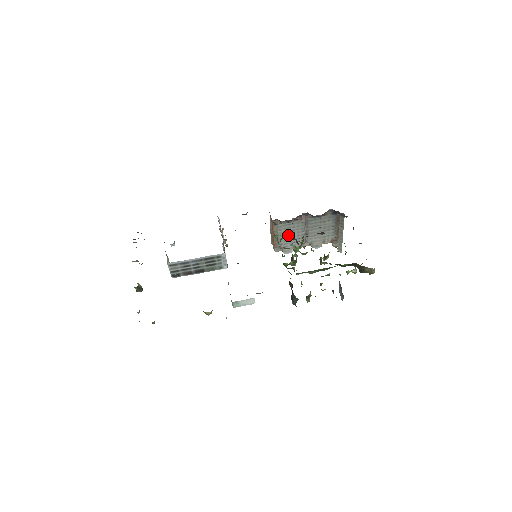
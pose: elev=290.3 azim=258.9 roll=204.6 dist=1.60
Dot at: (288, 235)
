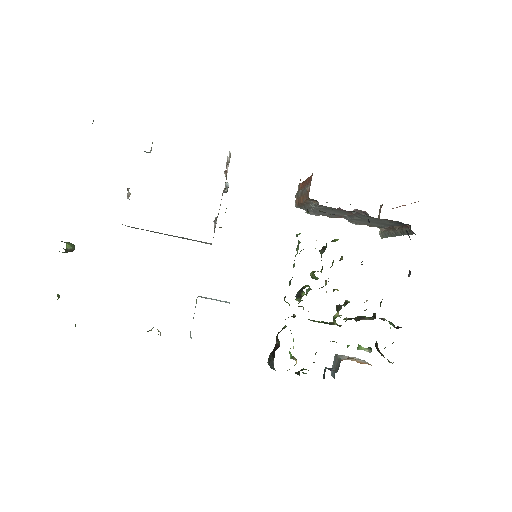
Dot at: (322, 210)
